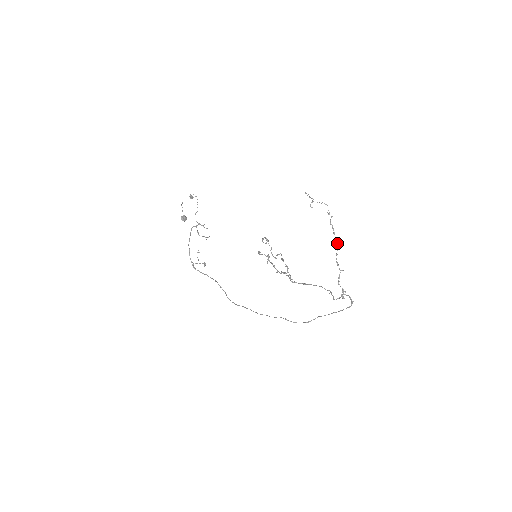
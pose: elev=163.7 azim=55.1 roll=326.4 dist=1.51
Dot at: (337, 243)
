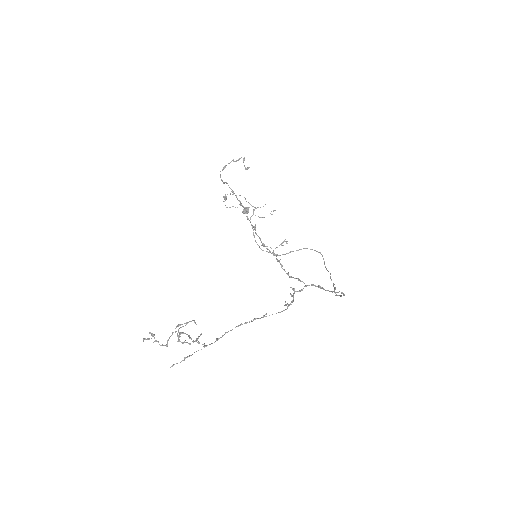
Dot at: (255, 230)
